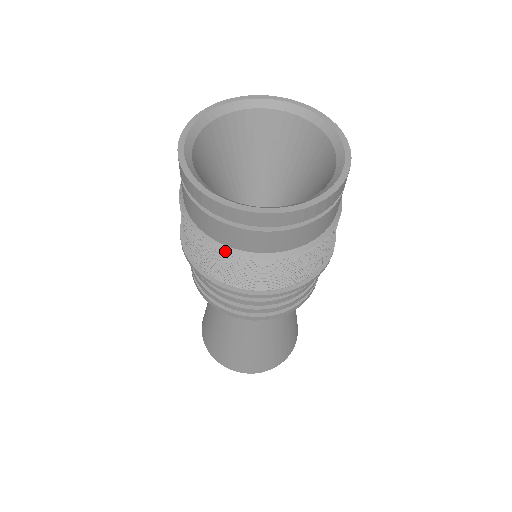
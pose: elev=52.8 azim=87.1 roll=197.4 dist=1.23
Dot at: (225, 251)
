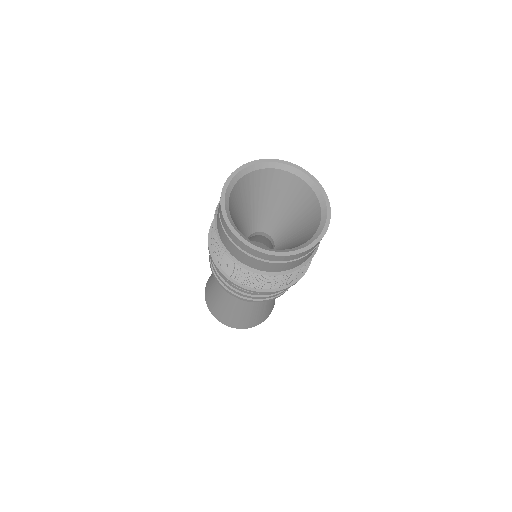
Dot at: (232, 260)
